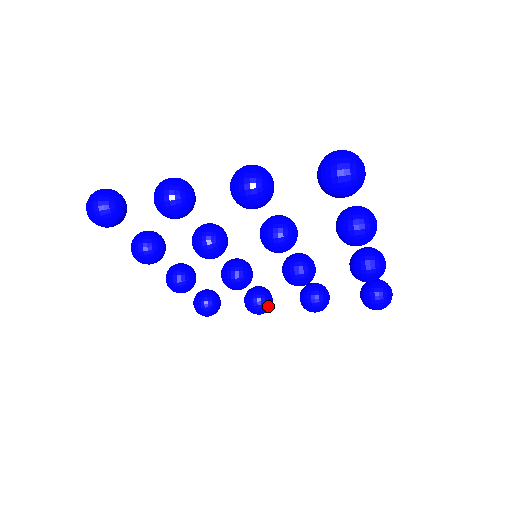
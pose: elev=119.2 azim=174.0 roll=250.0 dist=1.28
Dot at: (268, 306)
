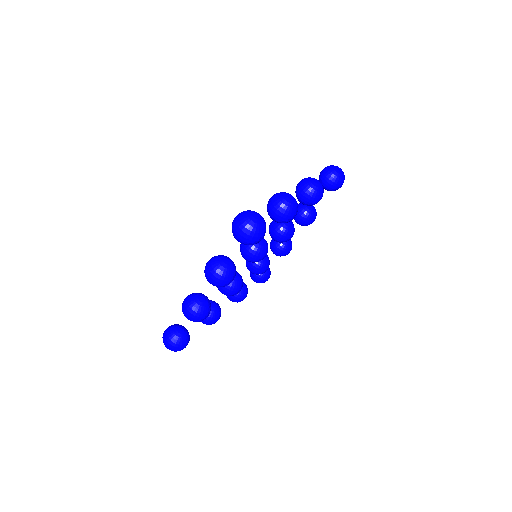
Dot at: (289, 244)
